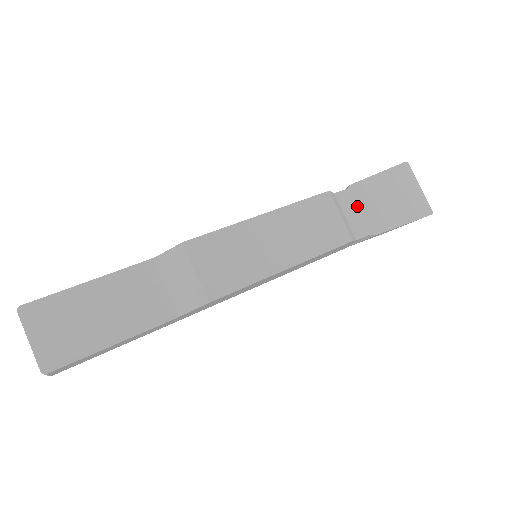
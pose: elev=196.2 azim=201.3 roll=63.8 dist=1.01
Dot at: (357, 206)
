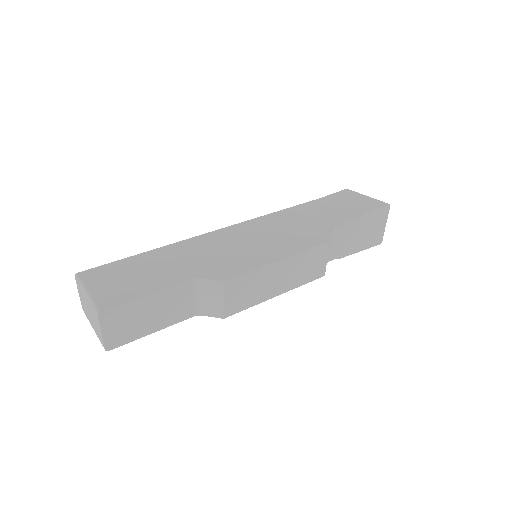
Dot at: (340, 238)
